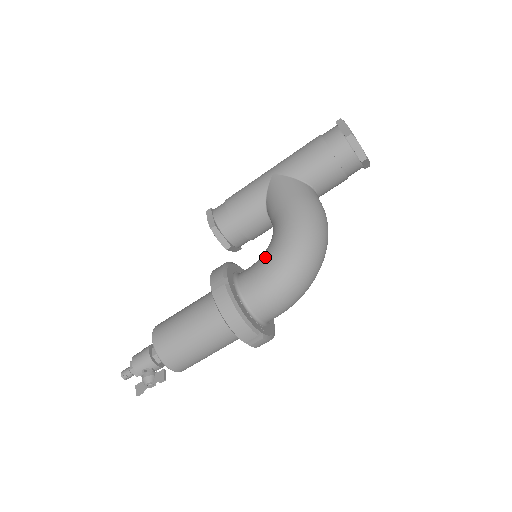
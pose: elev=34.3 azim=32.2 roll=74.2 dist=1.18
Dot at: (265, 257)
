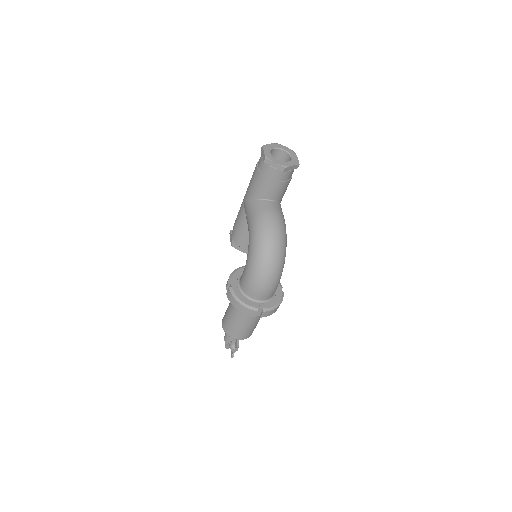
Dot at: (246, 262)
